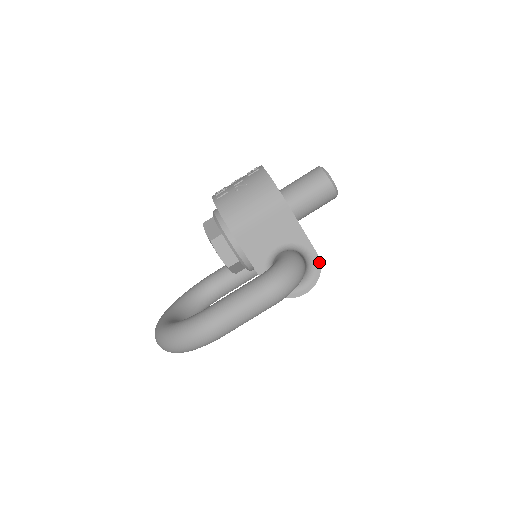
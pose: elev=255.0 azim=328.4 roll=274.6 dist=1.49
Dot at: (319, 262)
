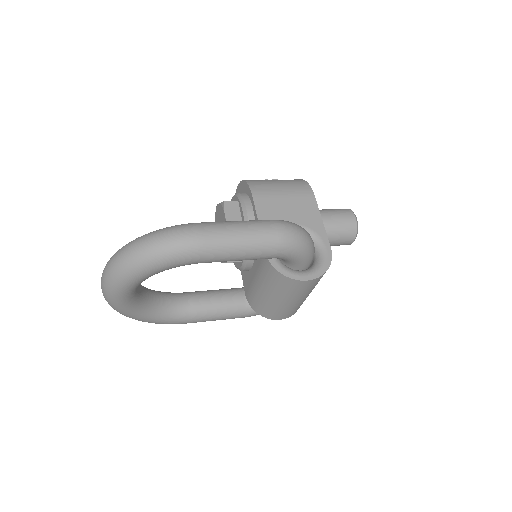
Dot at: (330, 257)
